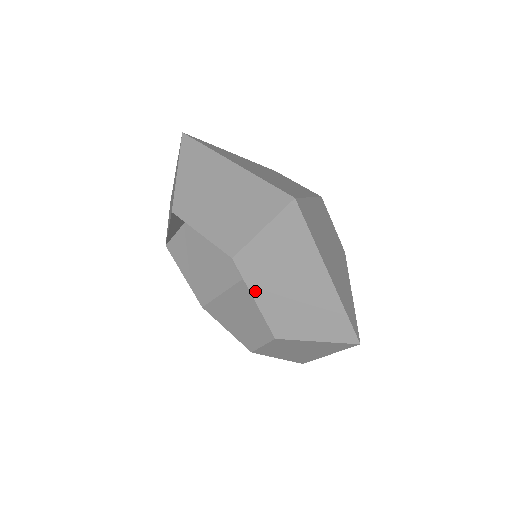
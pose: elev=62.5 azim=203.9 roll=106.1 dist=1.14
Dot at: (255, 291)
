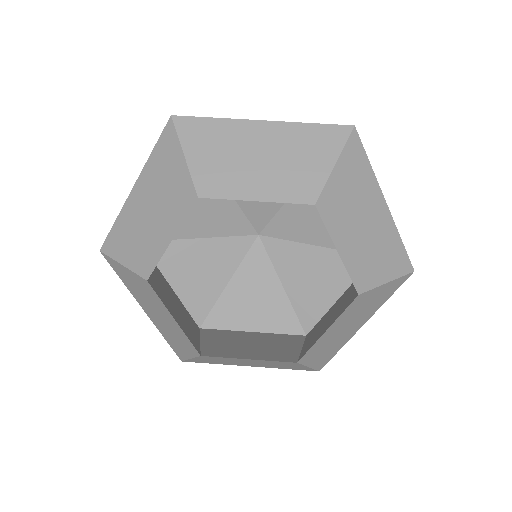
Dot at: (246, 195)
